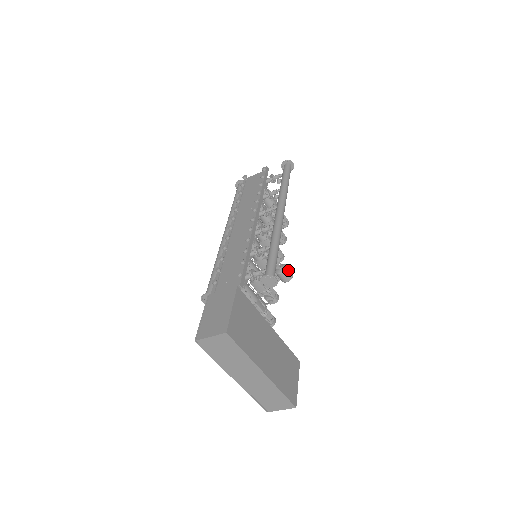
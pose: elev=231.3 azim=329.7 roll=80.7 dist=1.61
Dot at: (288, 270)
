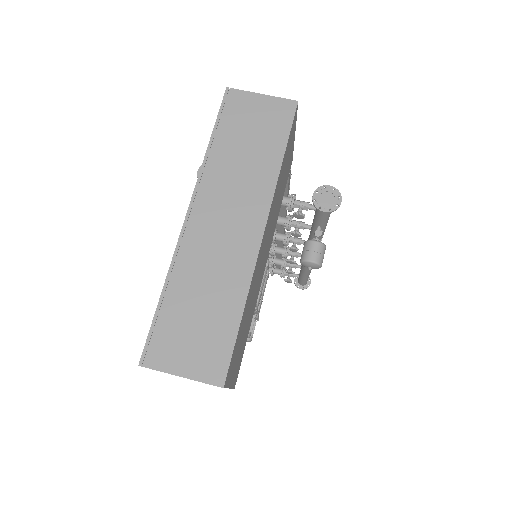
Dot at: occluded
